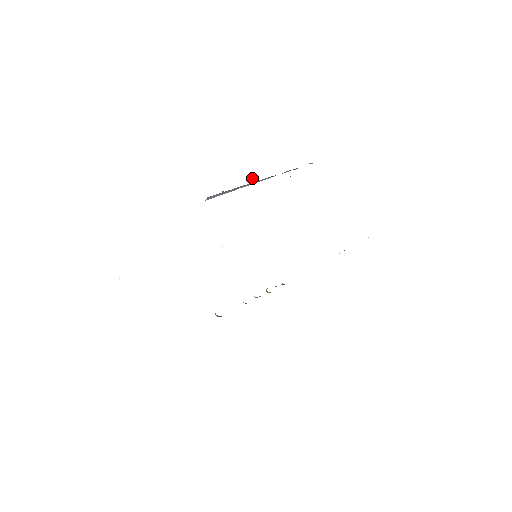
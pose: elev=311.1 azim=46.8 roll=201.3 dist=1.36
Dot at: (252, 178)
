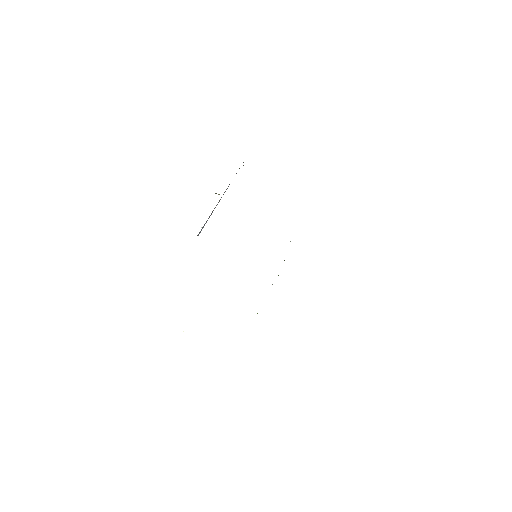
Dot at: occluded
